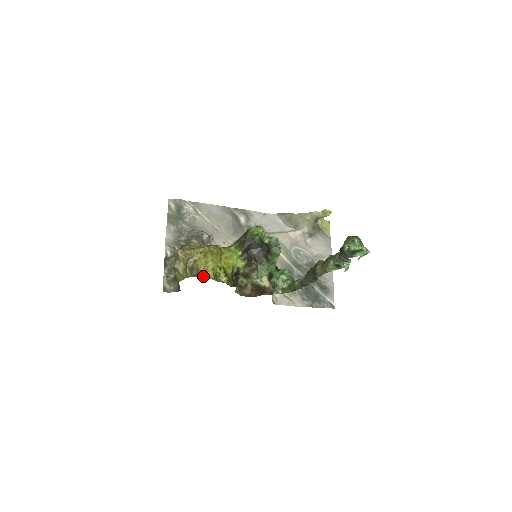
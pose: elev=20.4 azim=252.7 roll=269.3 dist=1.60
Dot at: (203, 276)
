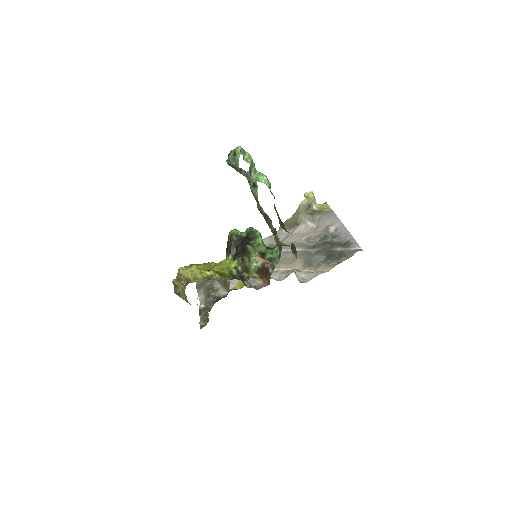
Dot at: (194, 281)
